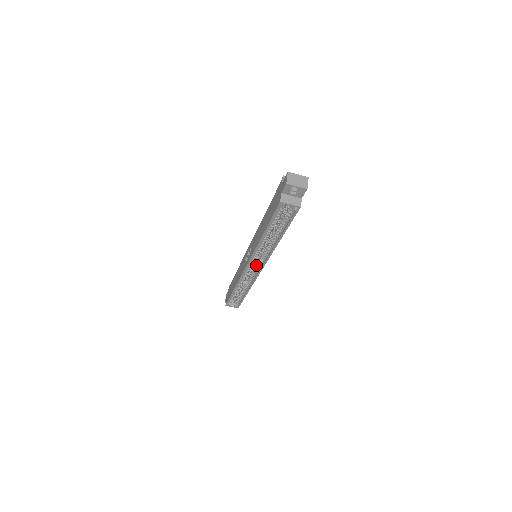
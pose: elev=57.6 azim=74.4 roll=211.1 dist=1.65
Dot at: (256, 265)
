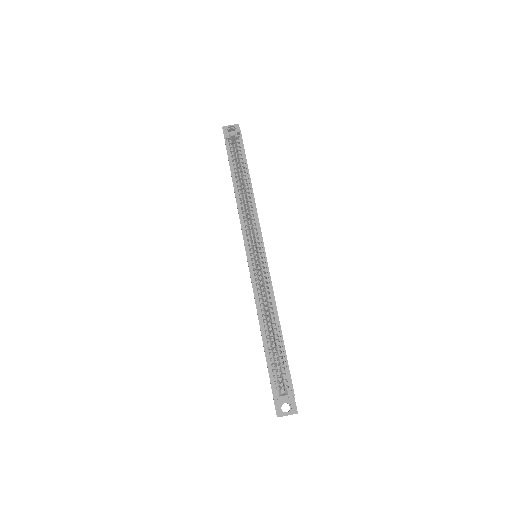
Dot at: (257, 251)
